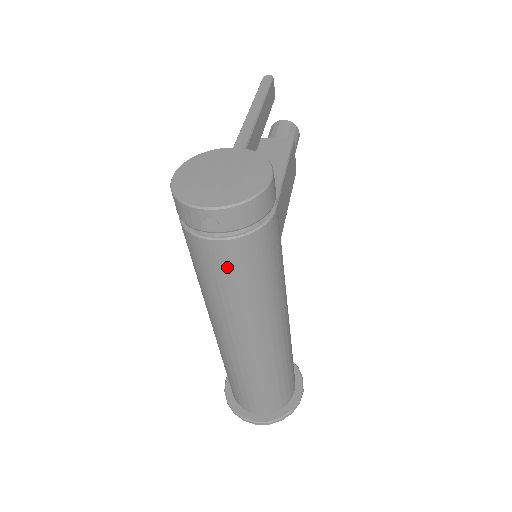
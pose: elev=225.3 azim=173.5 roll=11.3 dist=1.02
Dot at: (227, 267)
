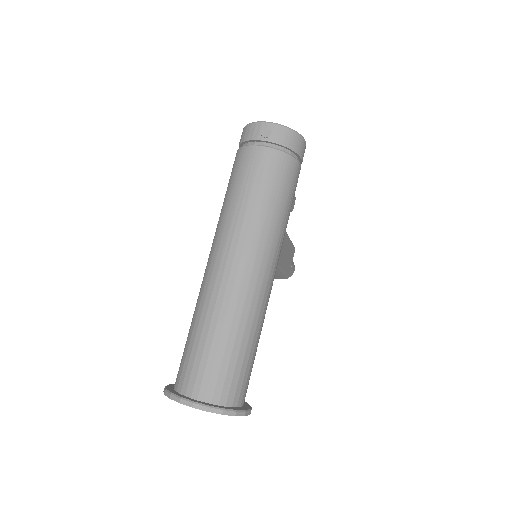
Dot at: (260, 171)
